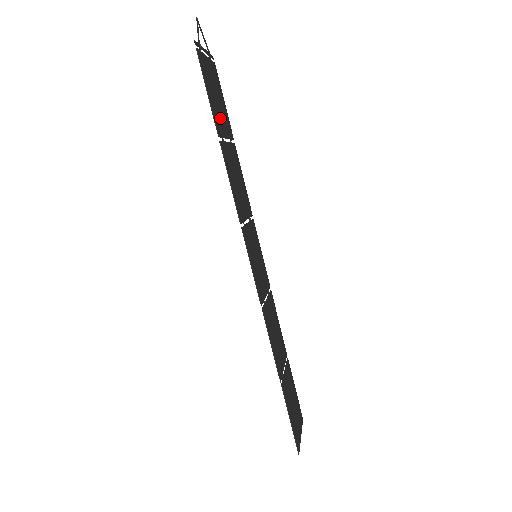
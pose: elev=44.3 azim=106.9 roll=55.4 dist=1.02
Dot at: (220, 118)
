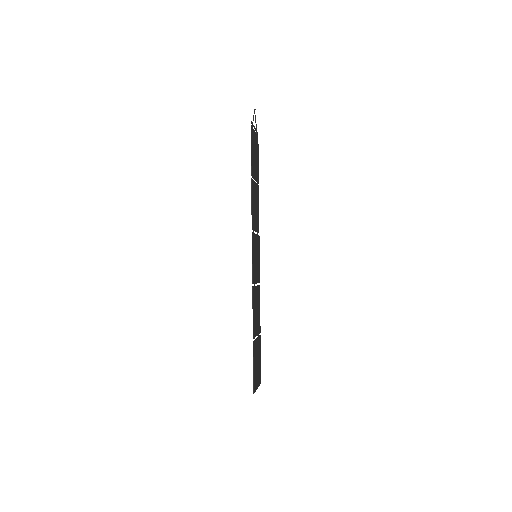
Dot at: (254, 167)
